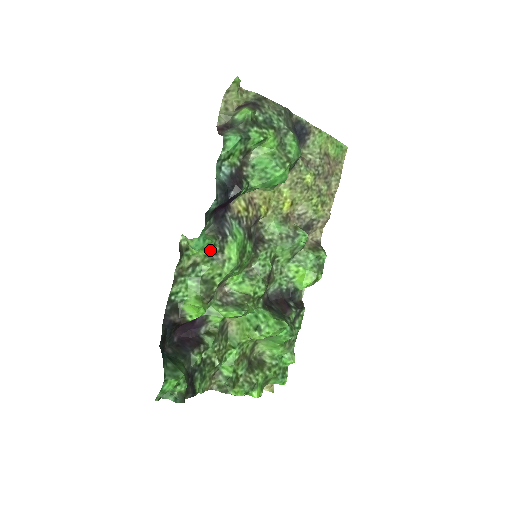
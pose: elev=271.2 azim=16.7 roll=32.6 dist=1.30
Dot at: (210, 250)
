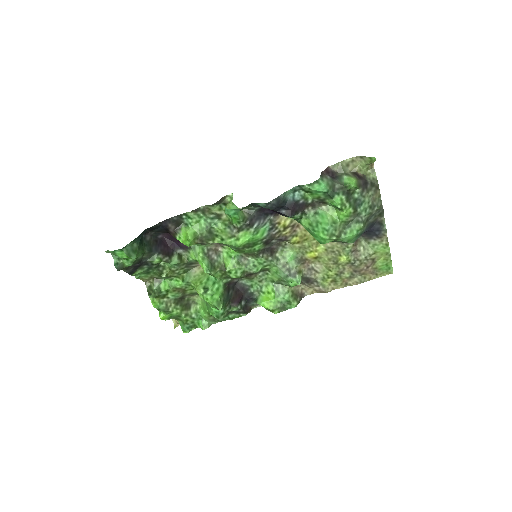
Dot at: (234, 221)
